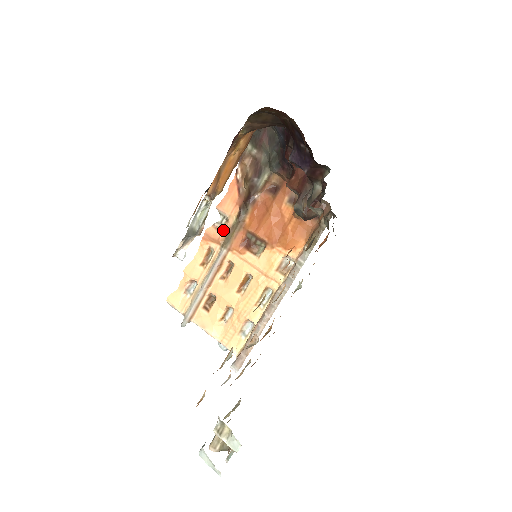
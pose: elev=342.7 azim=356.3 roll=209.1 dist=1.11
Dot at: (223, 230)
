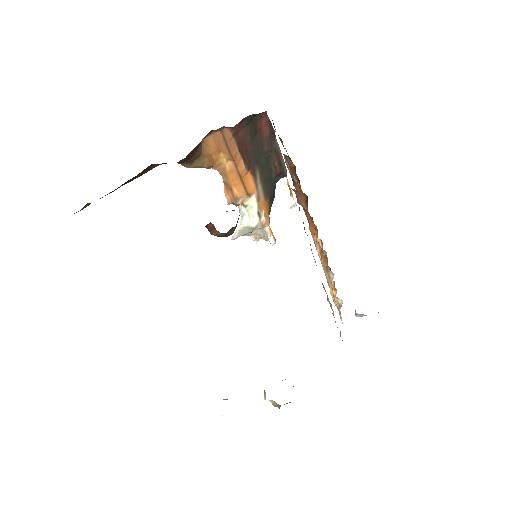
Dot at: occluded
